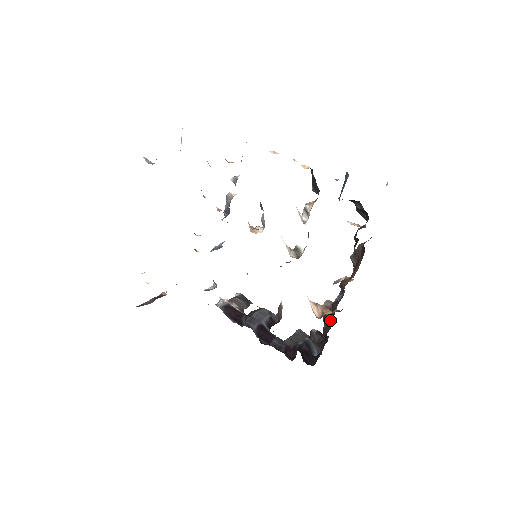
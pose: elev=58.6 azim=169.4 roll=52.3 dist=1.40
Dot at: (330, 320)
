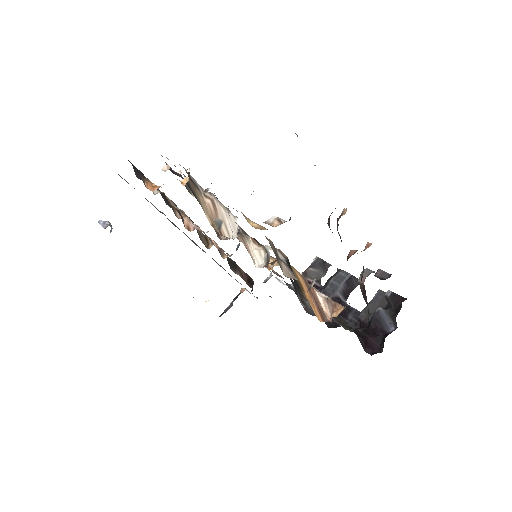
Dot at: (367, 302)
